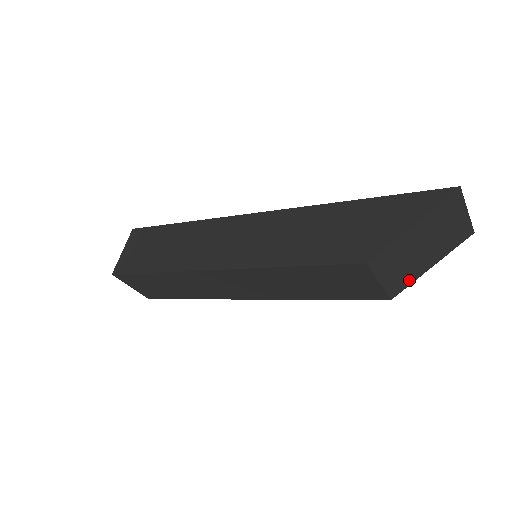
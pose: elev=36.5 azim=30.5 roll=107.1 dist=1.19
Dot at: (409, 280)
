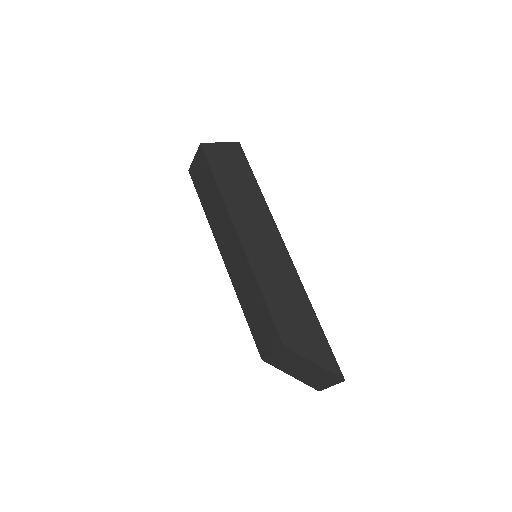
Dot at: (278, 366)
